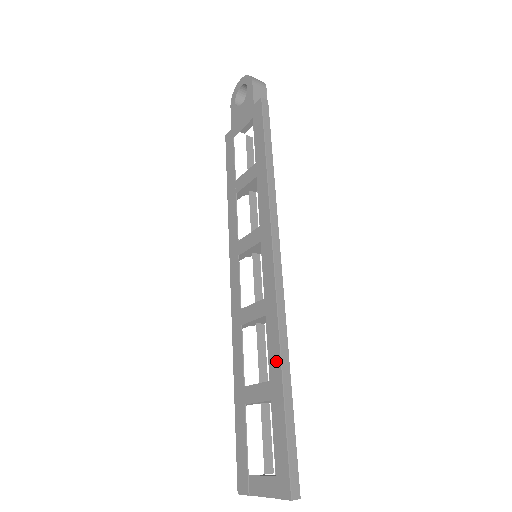
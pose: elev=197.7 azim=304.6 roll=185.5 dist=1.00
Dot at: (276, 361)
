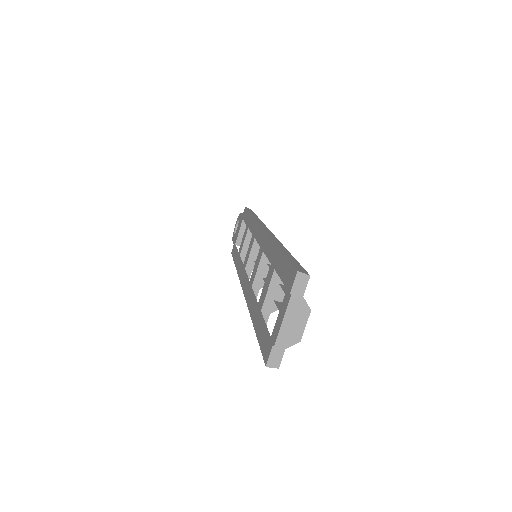
Dot at: (272, 248)
